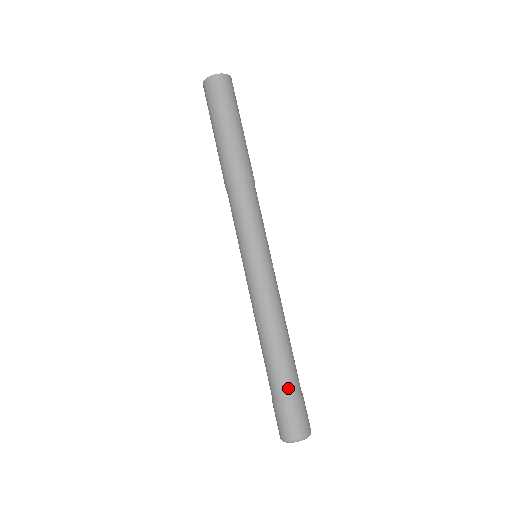
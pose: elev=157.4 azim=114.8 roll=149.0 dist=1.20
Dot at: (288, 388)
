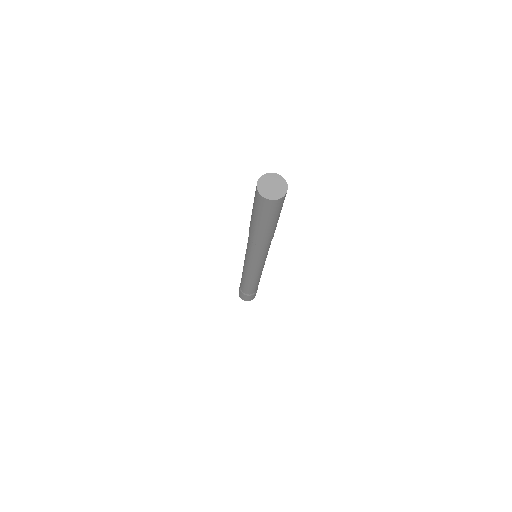
Dot at: (244, 292)
